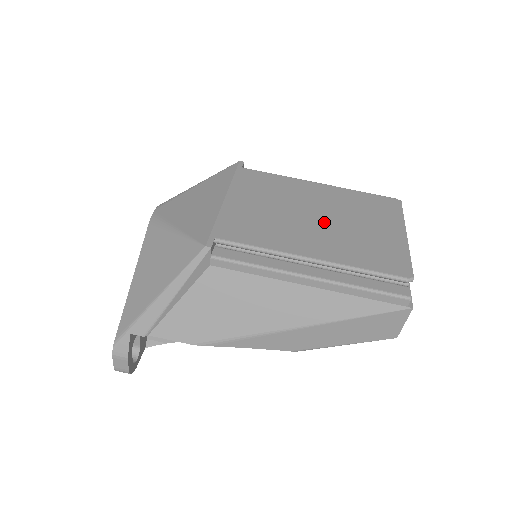
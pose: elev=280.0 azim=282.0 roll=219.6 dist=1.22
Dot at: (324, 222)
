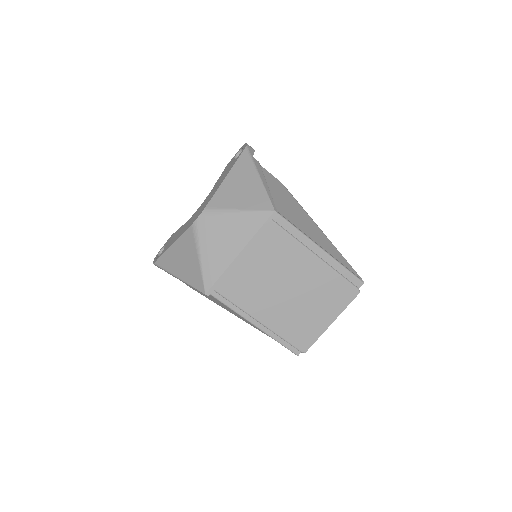
Dot at: (289, 297)
